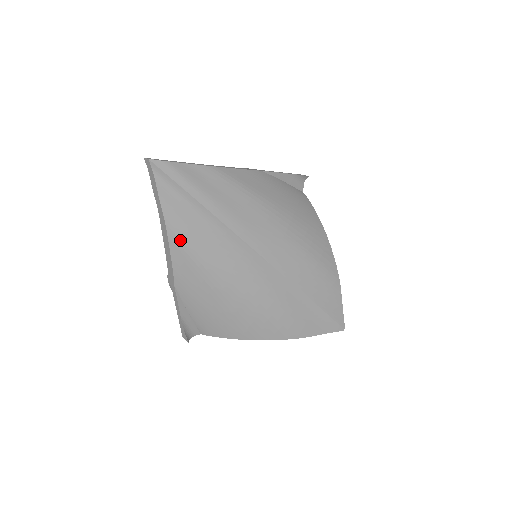
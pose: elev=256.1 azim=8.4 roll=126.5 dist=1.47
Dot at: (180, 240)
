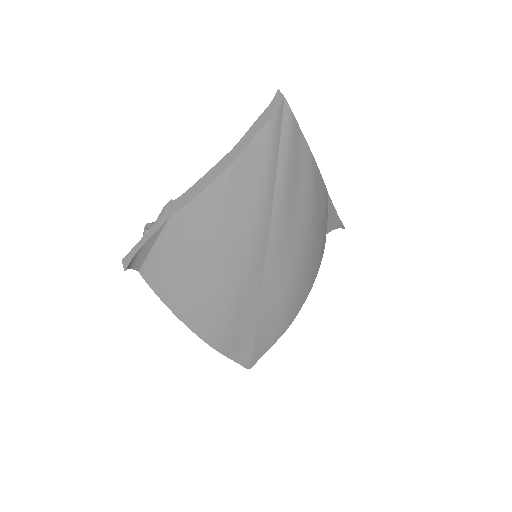
Dot at: (226, 189)
